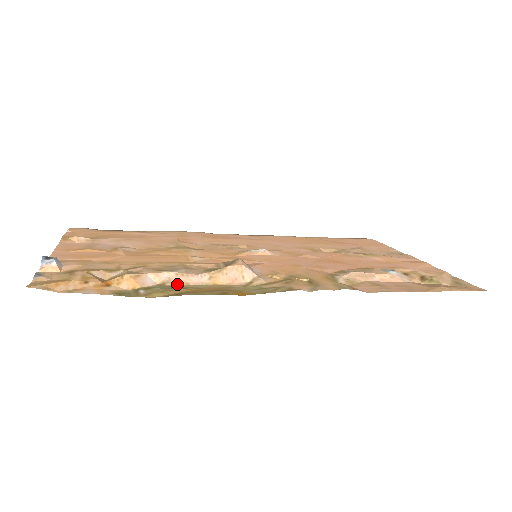
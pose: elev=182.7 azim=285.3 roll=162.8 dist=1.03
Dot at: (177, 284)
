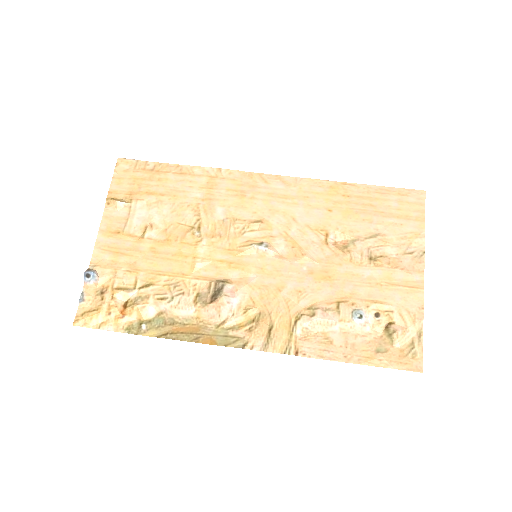
Dot at: (170, 316)
